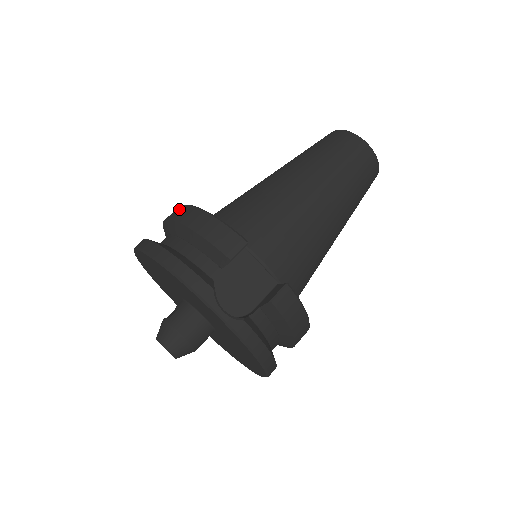
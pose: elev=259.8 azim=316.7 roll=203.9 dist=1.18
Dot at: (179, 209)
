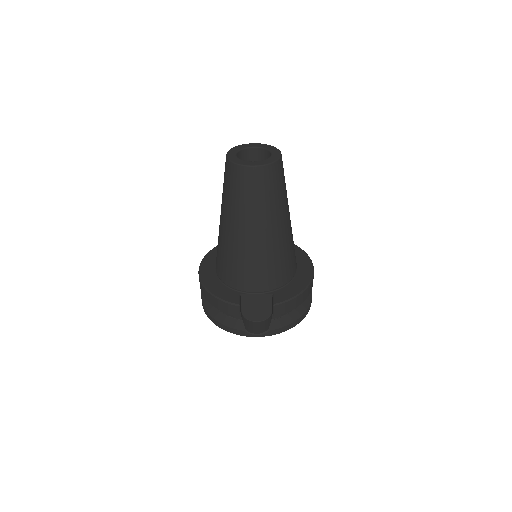
Dot at: (200, 283)
